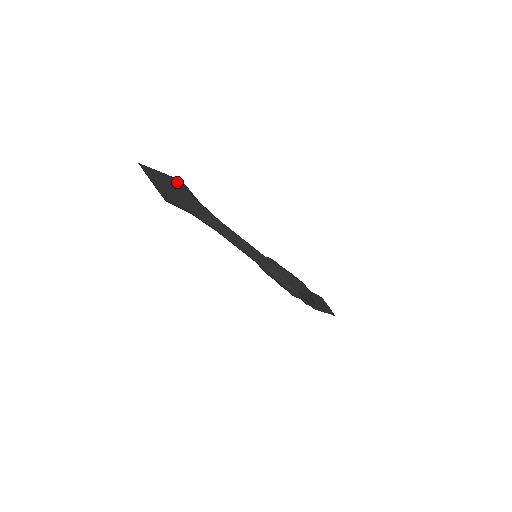
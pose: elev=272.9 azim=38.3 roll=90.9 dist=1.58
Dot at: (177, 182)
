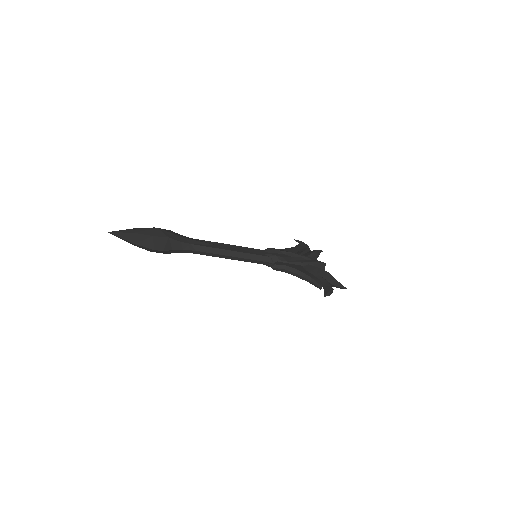
Dot at: (155, 237)
